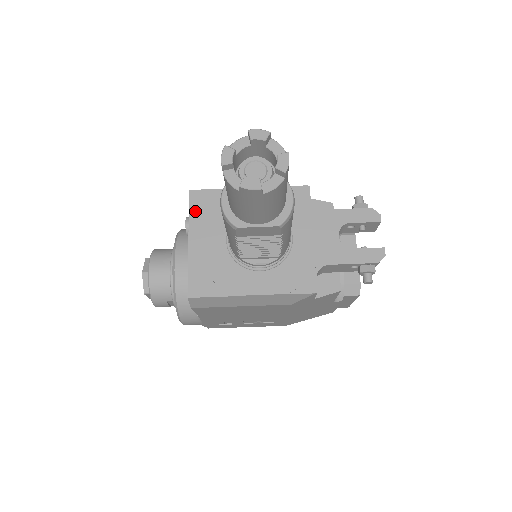
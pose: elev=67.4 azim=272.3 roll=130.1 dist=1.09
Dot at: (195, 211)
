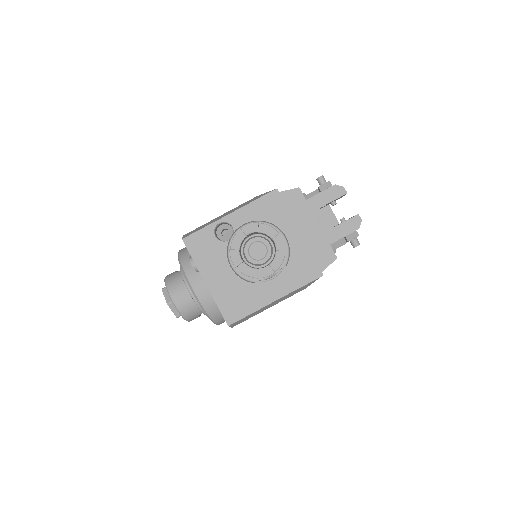
Dot at: (196, 255)
